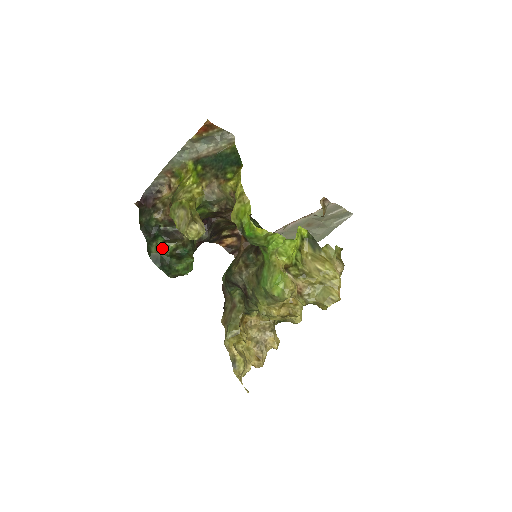
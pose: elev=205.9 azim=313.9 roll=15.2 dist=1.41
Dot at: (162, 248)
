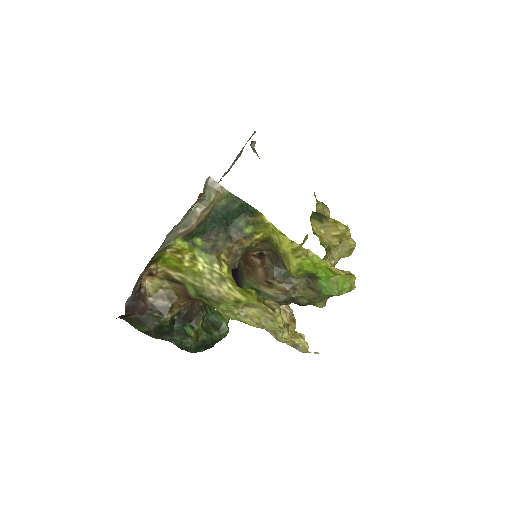
Dot at: (196, 335)
